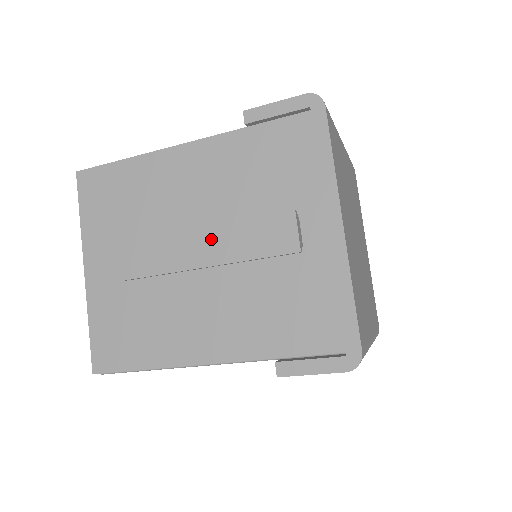
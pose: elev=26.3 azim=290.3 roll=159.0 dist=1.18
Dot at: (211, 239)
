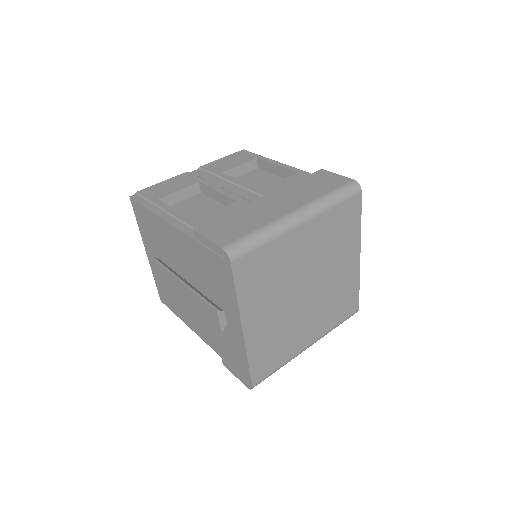
Dot at: (186, 292)
